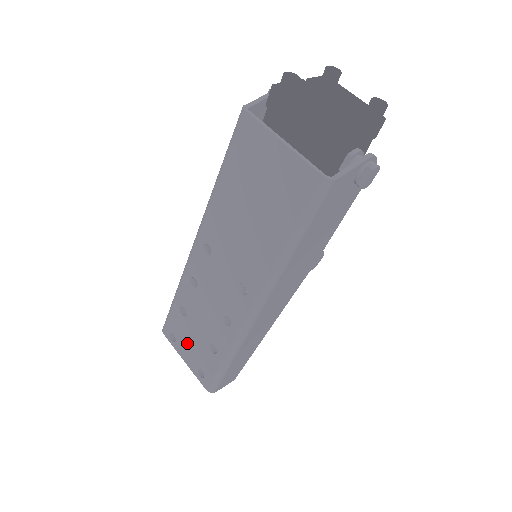
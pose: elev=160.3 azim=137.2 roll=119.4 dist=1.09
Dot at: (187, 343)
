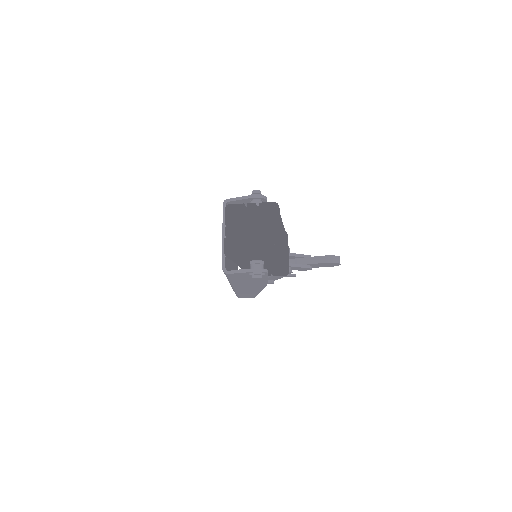
Dot at: occluded
